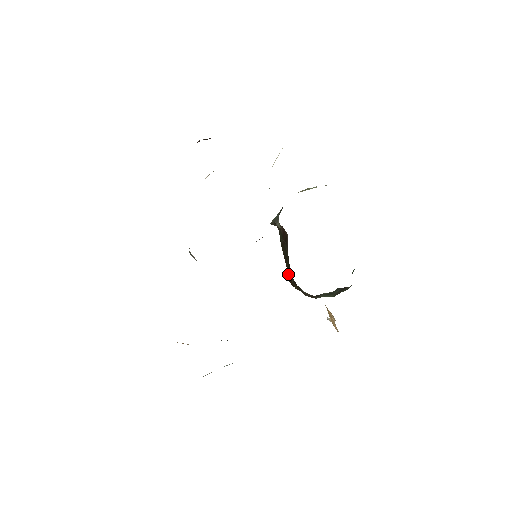
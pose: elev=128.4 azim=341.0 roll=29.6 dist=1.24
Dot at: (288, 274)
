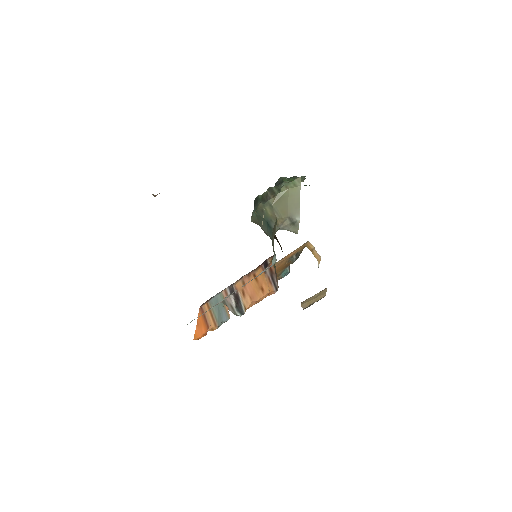
Dot at: occluded
